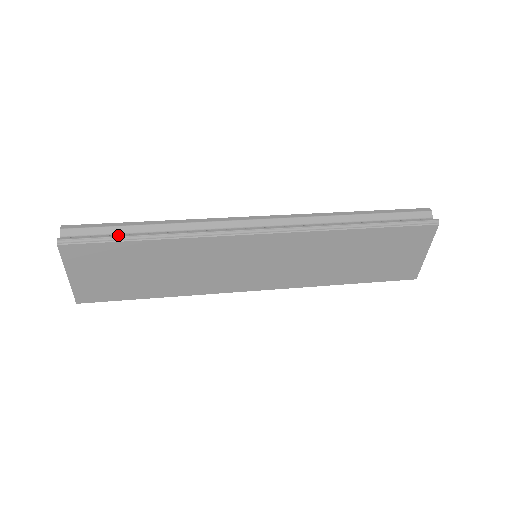
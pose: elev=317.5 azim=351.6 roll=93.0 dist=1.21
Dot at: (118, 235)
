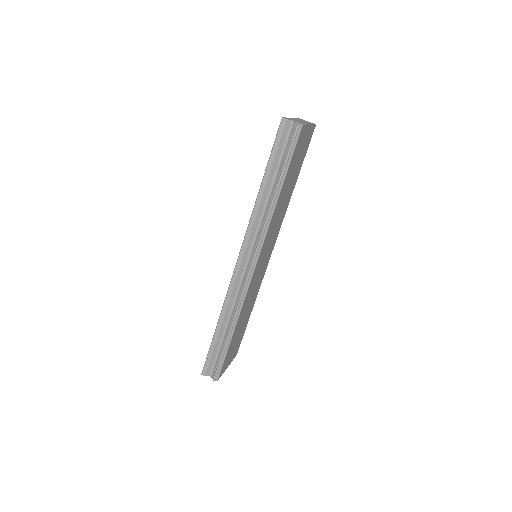
Dot at: (223, 351)
